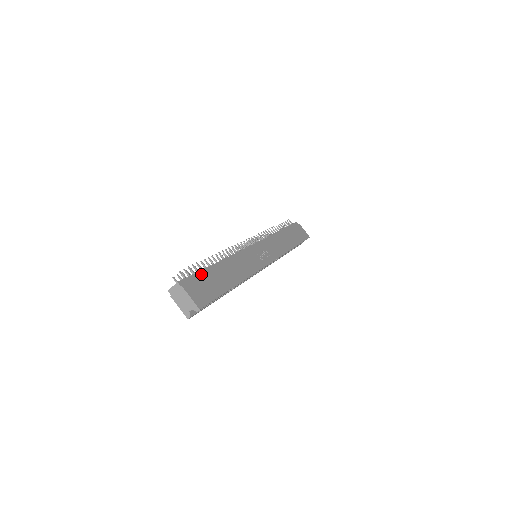
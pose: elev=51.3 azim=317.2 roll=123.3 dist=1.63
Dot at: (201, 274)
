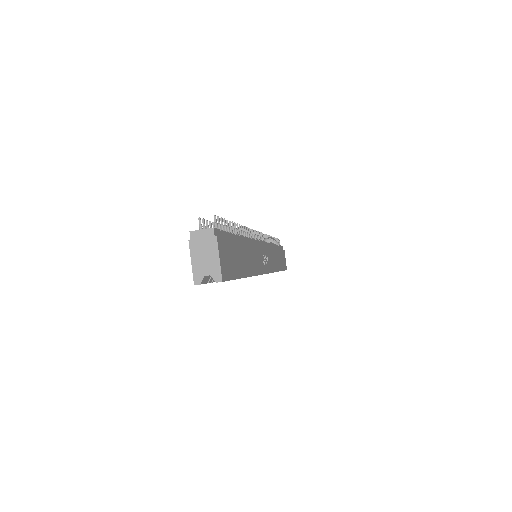
Dot at: (230, 237)
